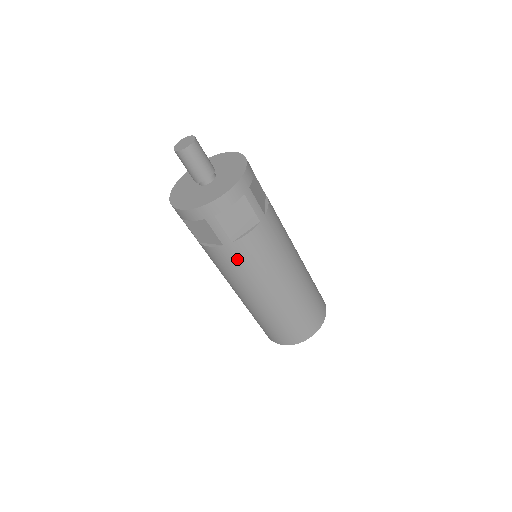
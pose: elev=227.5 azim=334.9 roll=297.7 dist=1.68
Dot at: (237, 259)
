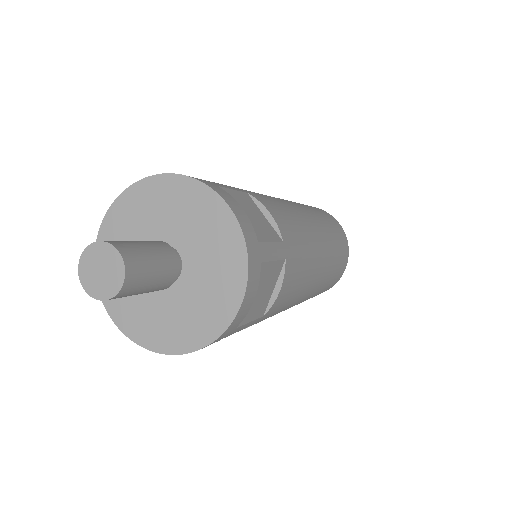
Dot at: (270, 315)
